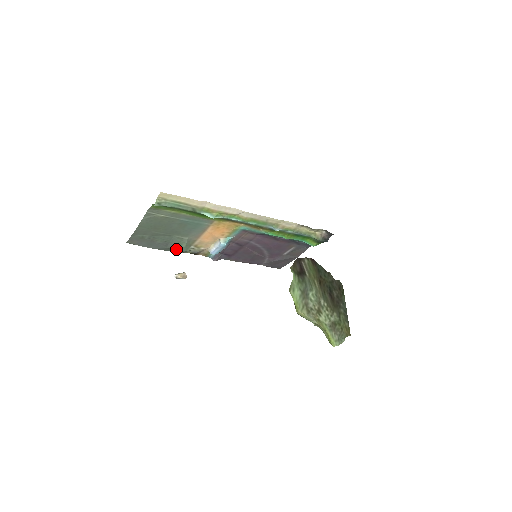
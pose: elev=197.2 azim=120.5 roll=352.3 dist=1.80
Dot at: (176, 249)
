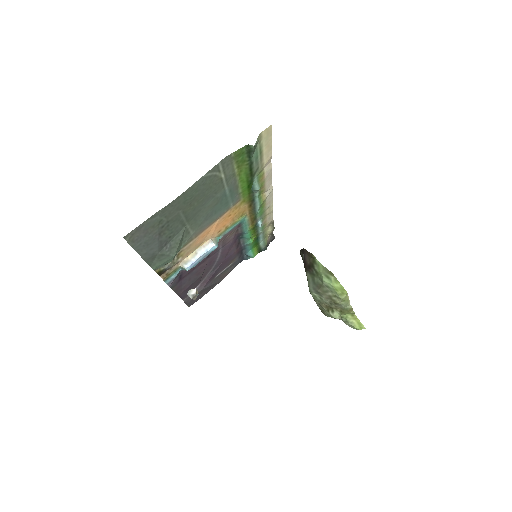
Dot at: (168, 255)
